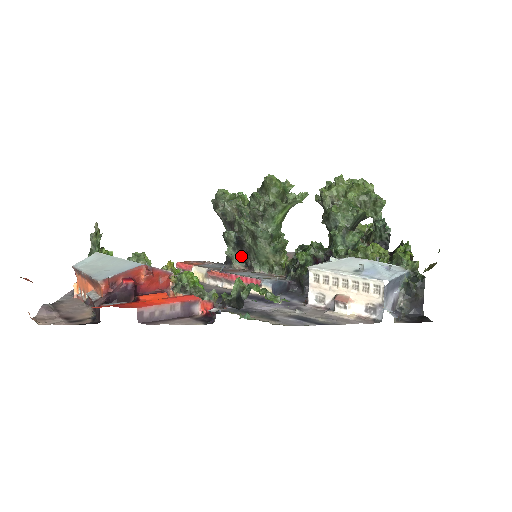
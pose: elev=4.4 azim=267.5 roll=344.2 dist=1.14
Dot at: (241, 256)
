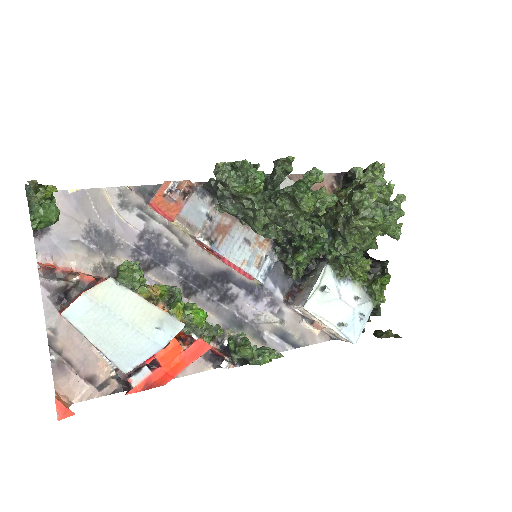
Dot at: occluded
